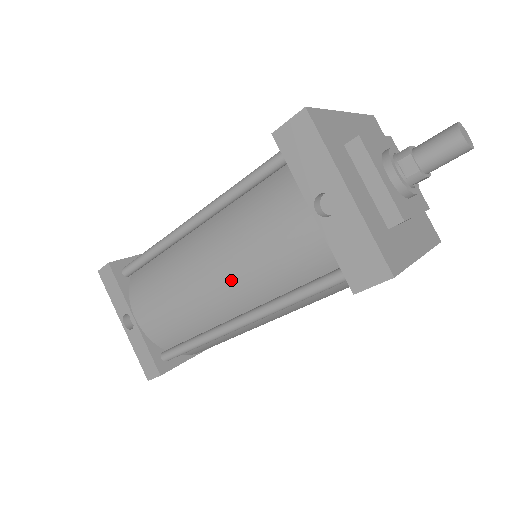
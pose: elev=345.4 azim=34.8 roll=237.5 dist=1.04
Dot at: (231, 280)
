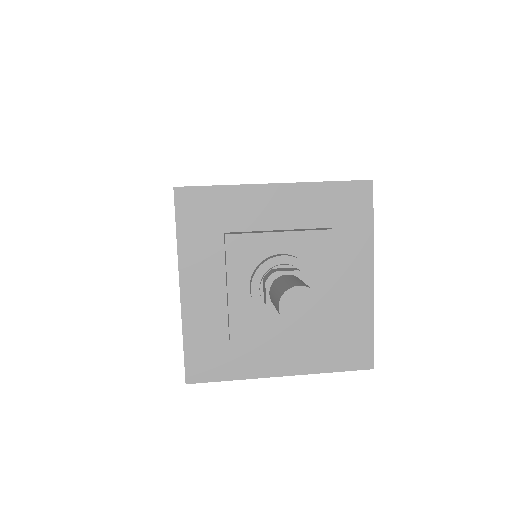
Dot at: occluded
